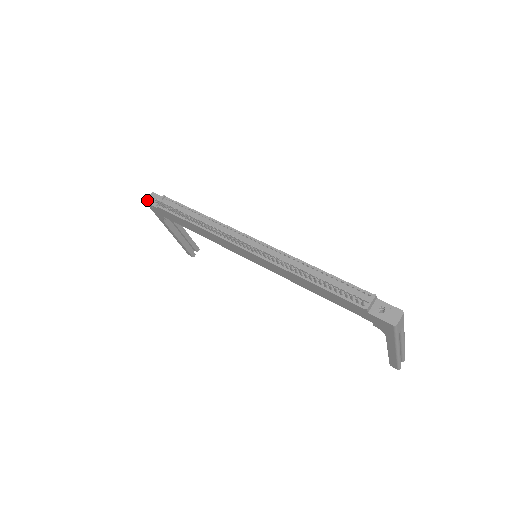
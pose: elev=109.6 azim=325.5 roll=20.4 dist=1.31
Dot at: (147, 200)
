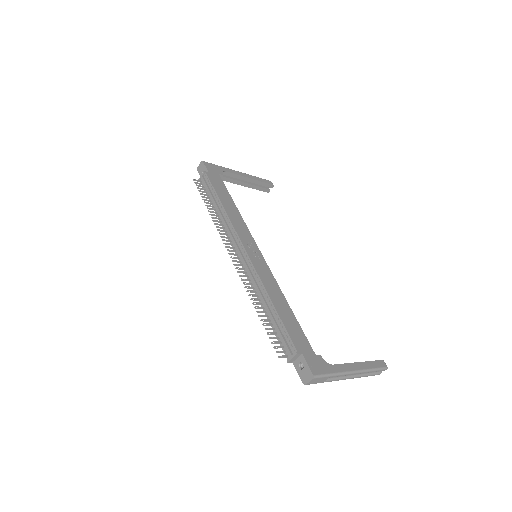
Dot at: (198, 168)
